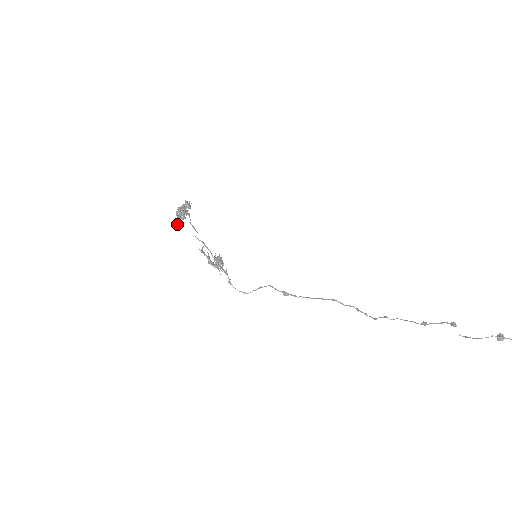
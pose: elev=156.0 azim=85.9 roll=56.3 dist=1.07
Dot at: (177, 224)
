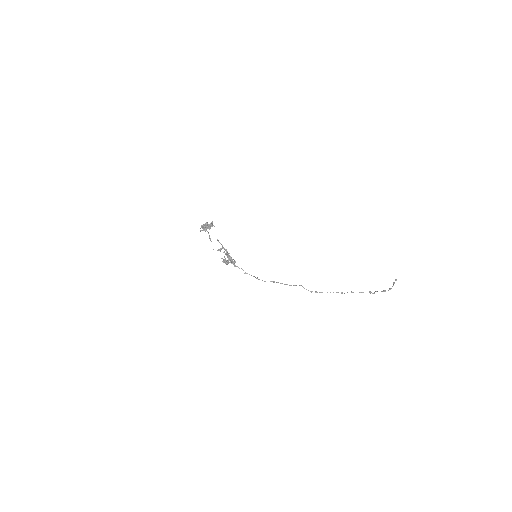
Dot at: (211, 226)
